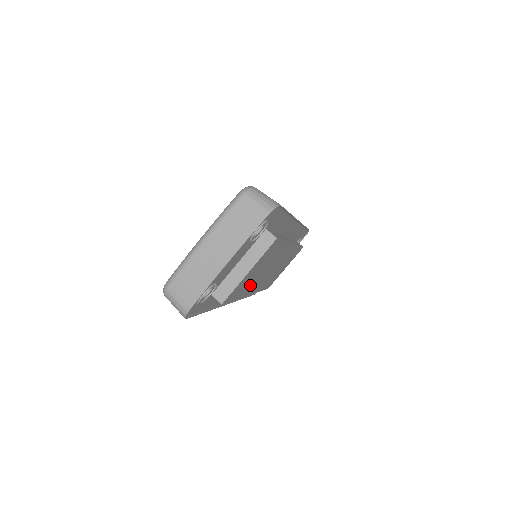
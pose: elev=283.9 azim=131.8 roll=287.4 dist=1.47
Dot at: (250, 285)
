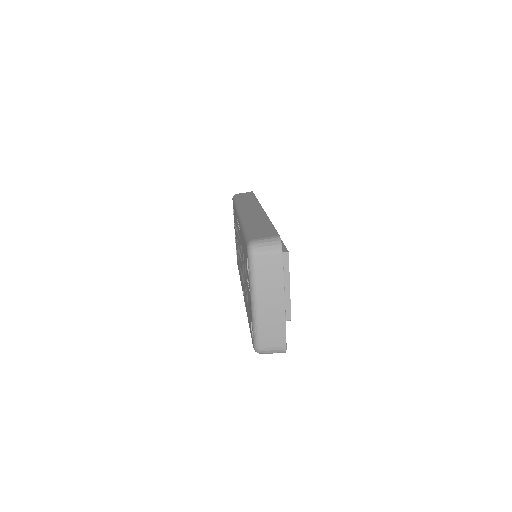
Dot at: occluded
